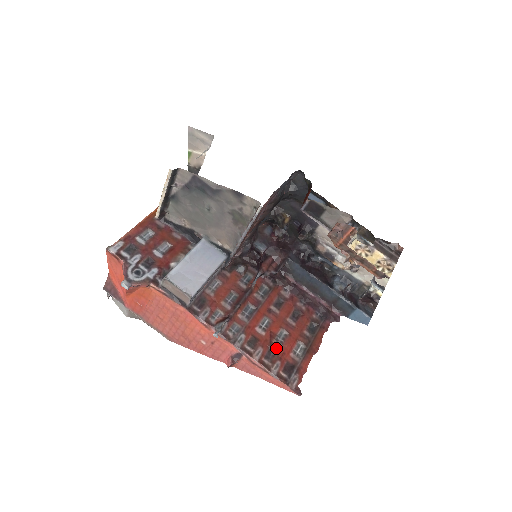
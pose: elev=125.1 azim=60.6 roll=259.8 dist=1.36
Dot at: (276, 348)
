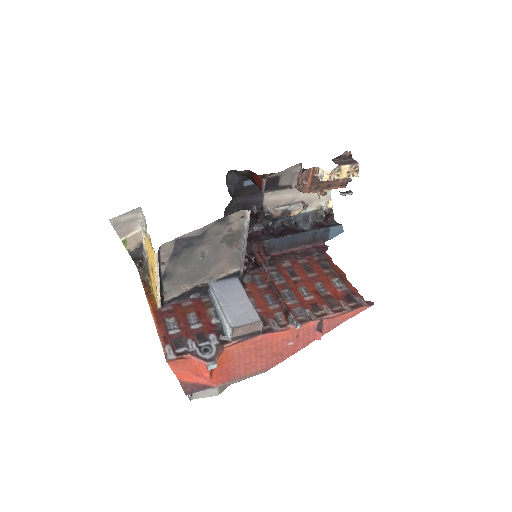
Dot at: (329, 296)
